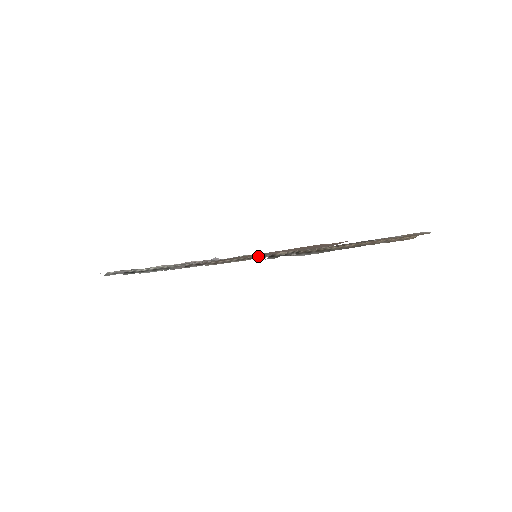
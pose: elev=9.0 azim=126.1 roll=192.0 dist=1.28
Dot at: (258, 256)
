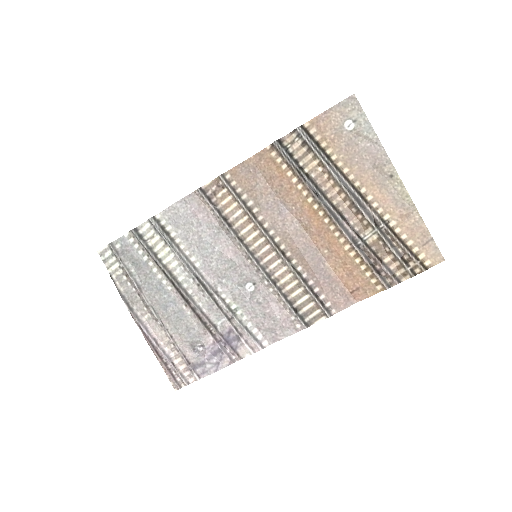
Dot at: (261, 223)
